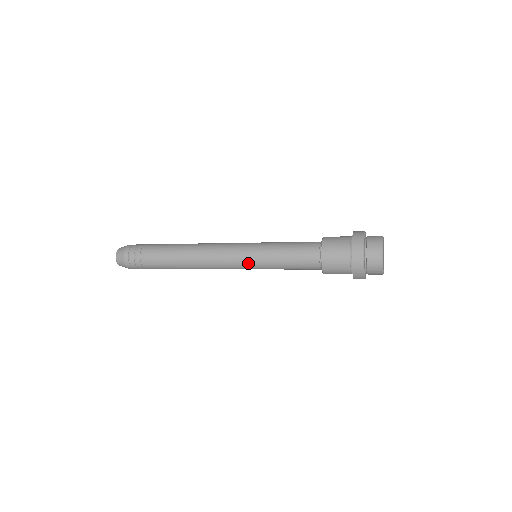
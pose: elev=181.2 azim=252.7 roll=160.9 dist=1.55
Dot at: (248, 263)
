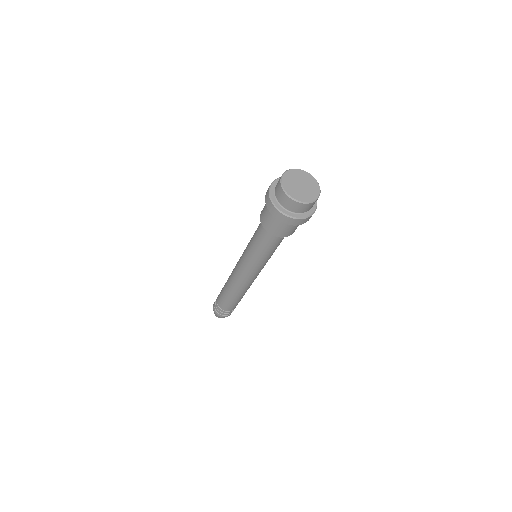
Dot at: (243, 258)
